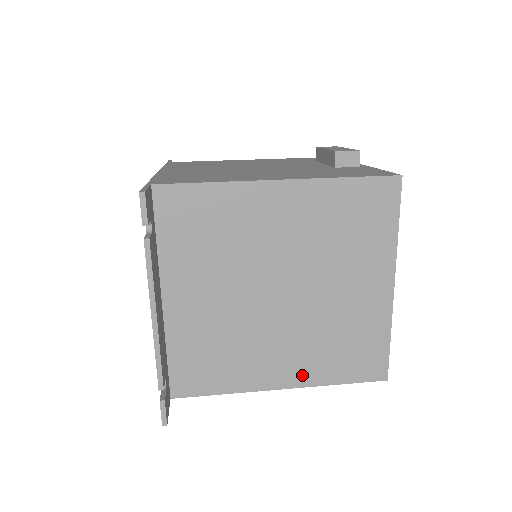
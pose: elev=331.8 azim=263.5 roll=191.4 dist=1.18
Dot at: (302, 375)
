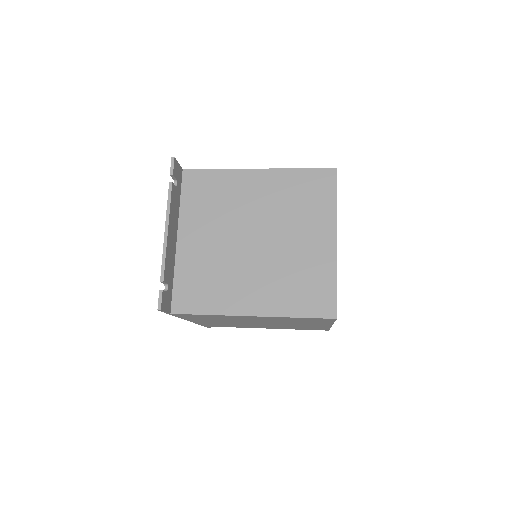
Dot at: (268, 306)
